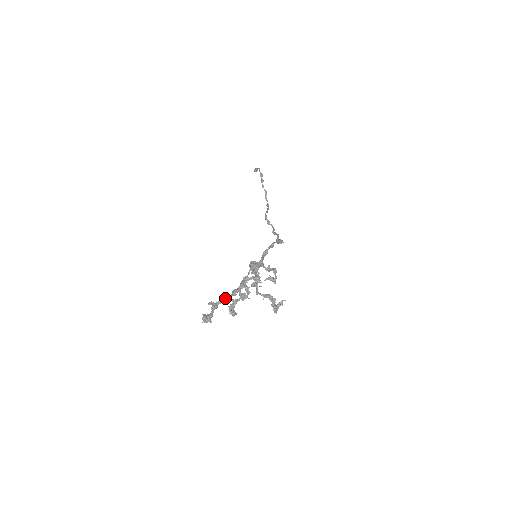
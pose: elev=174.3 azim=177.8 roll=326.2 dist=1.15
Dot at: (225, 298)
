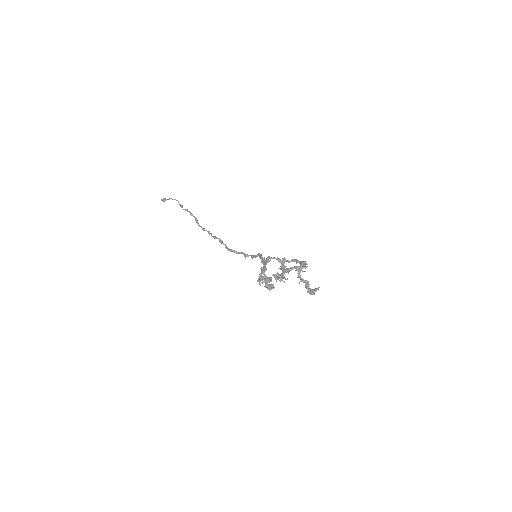
Dot at: (297, 267)
